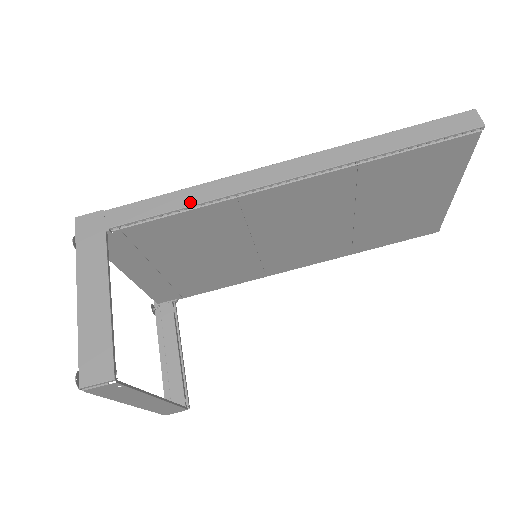
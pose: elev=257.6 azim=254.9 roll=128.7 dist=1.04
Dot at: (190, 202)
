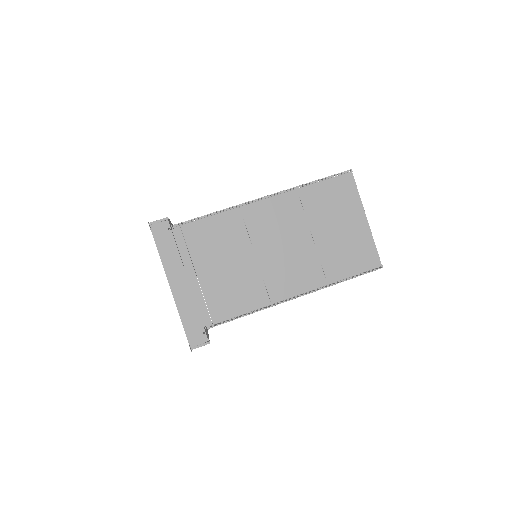
Dot at: occluded
